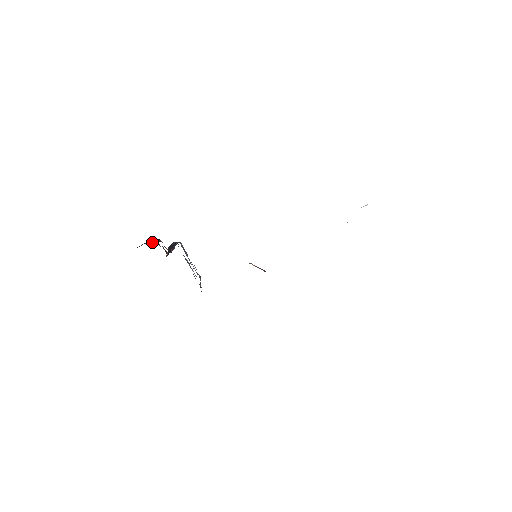
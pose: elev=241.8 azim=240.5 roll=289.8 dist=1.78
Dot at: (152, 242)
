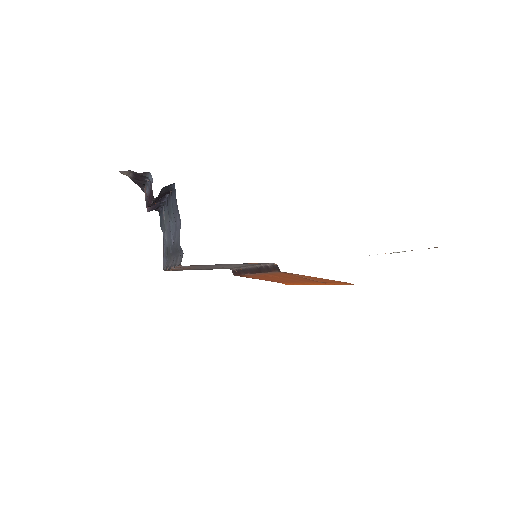
Dot at: (144, 172)
